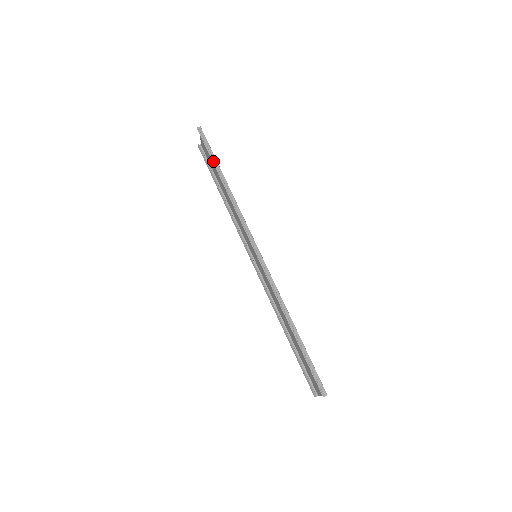
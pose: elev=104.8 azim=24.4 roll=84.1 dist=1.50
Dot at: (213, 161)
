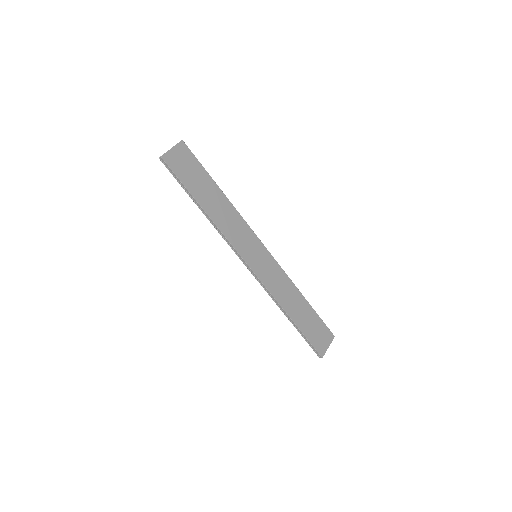
Dot at: (185, 191)
